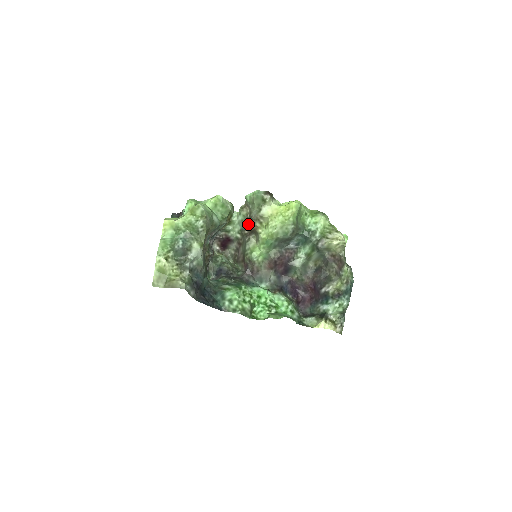
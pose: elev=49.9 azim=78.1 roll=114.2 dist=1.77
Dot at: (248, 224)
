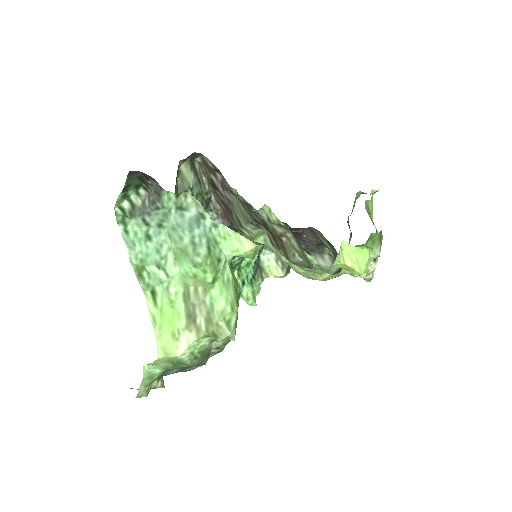
Dot at: (273, 234)
